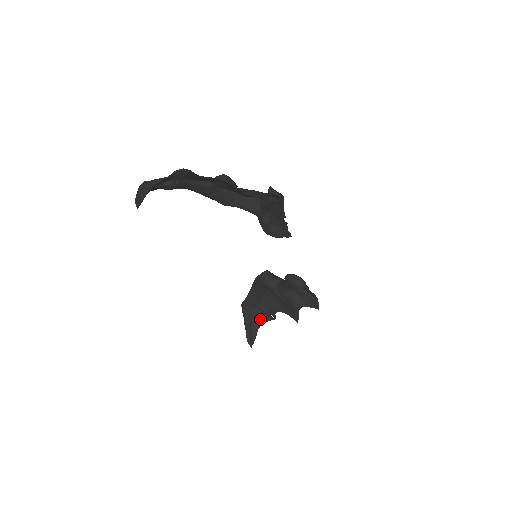
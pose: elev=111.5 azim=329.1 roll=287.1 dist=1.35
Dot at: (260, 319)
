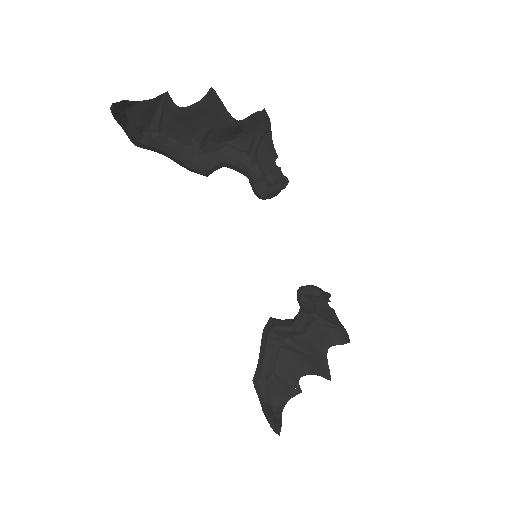
Dot at: (281, 397)
